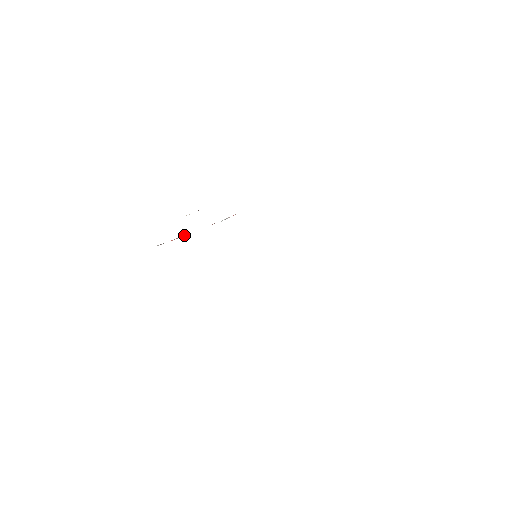
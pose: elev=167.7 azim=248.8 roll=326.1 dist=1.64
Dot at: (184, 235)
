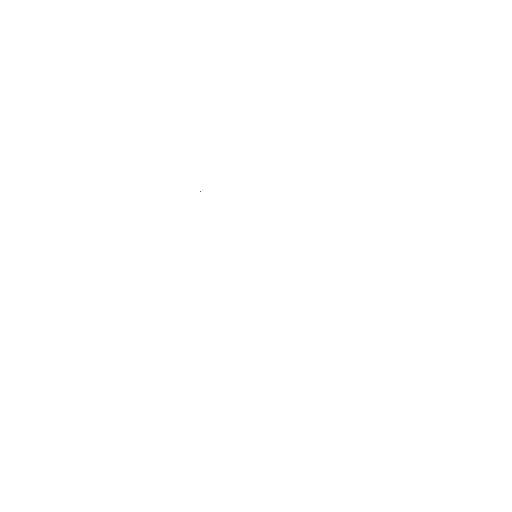
Dot at: occluded
